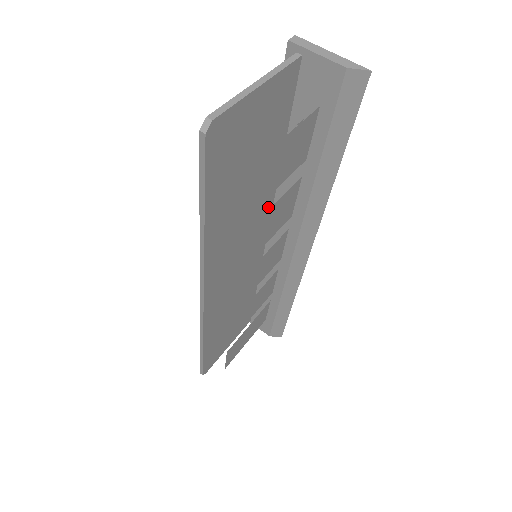
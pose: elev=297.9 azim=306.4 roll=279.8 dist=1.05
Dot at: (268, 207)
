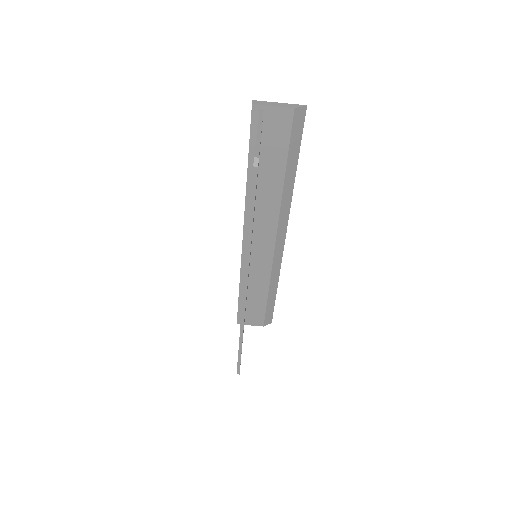
Dot at: occluded
